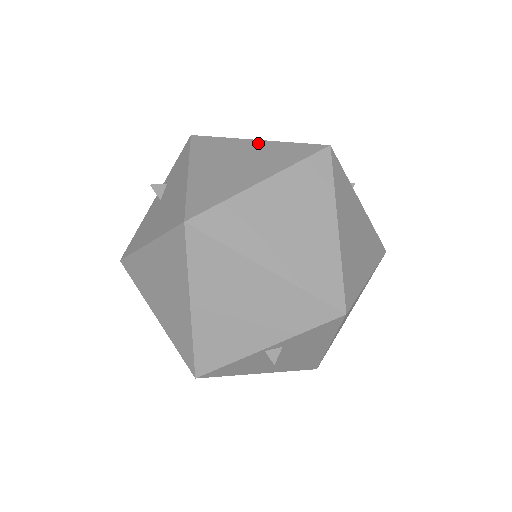
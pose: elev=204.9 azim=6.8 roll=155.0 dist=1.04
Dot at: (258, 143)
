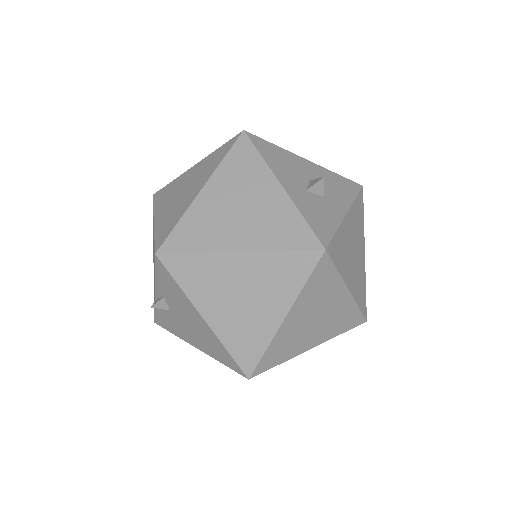
Dot at: occluded
